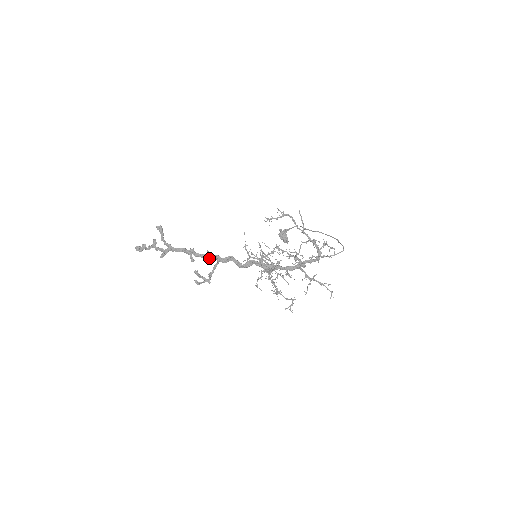
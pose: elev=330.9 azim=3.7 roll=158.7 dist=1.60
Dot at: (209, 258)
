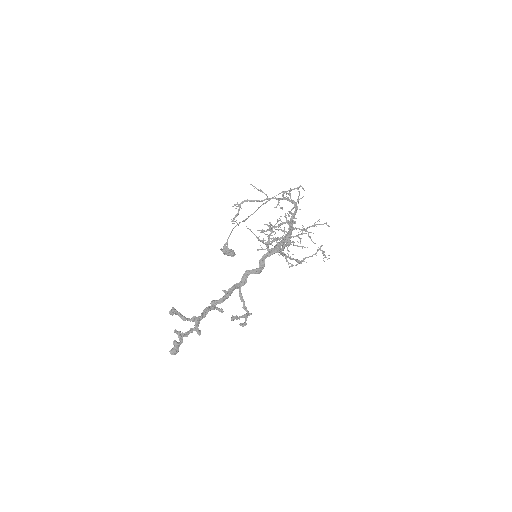
Dot at: occluded
